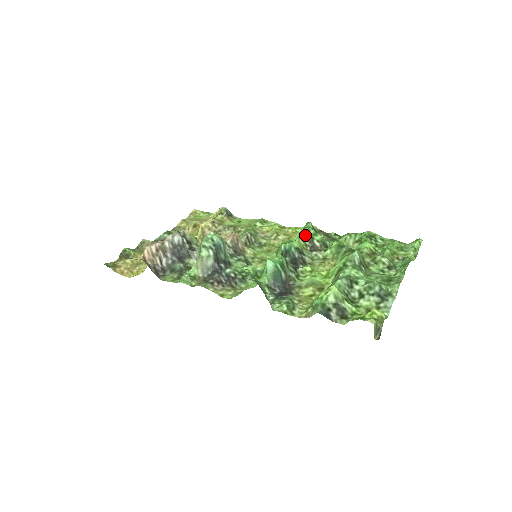
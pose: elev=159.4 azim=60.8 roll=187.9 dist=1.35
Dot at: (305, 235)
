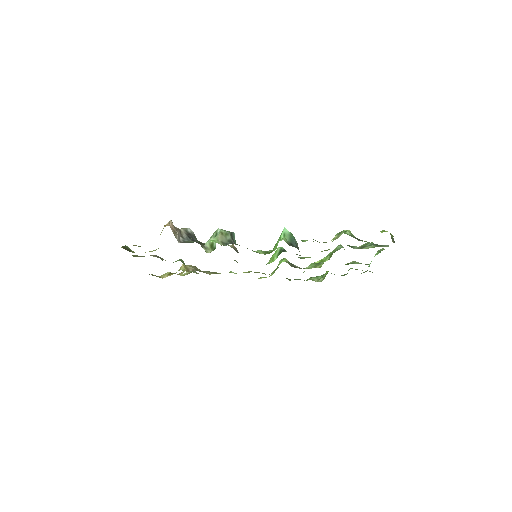
Dot at: (286, 261)
